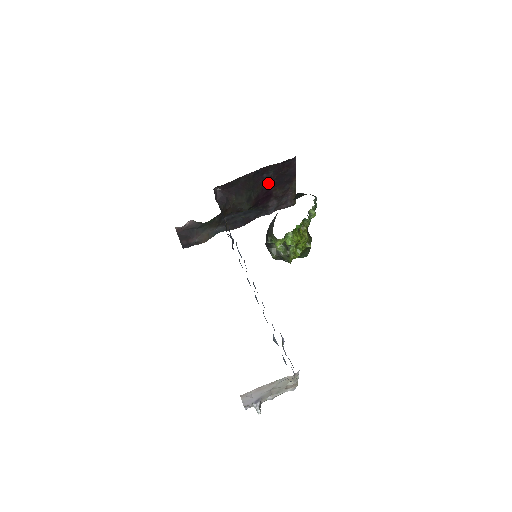
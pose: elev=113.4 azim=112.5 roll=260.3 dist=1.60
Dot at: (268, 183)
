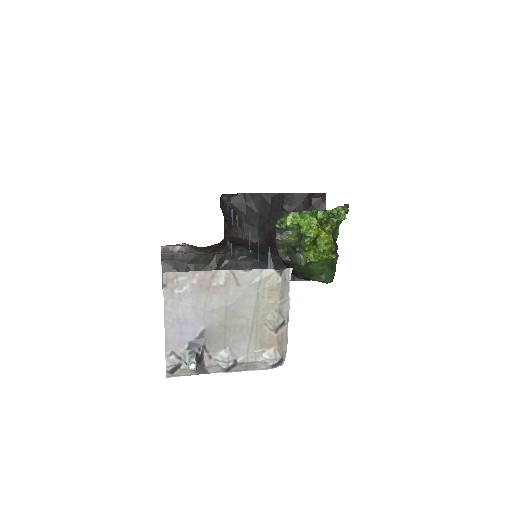
Dot at: occluded
